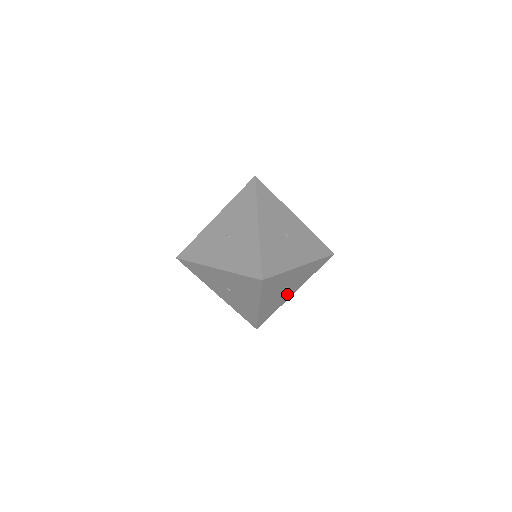
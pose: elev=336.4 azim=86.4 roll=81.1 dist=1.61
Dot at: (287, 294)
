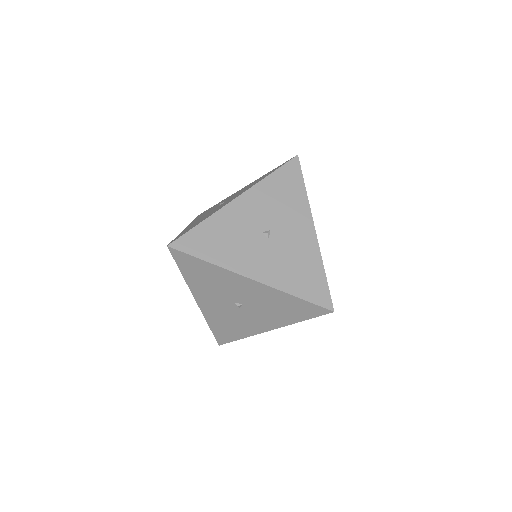
Dot at: occluded
